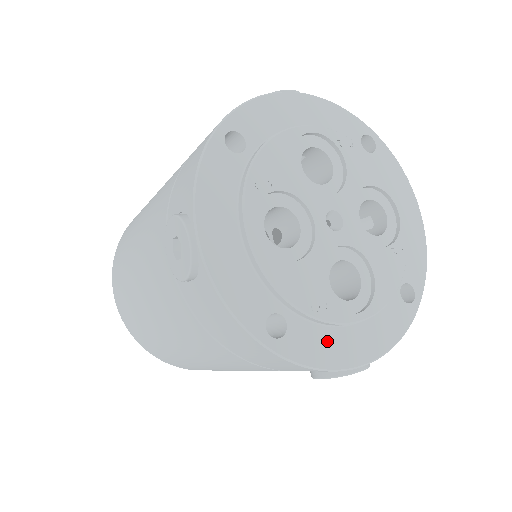
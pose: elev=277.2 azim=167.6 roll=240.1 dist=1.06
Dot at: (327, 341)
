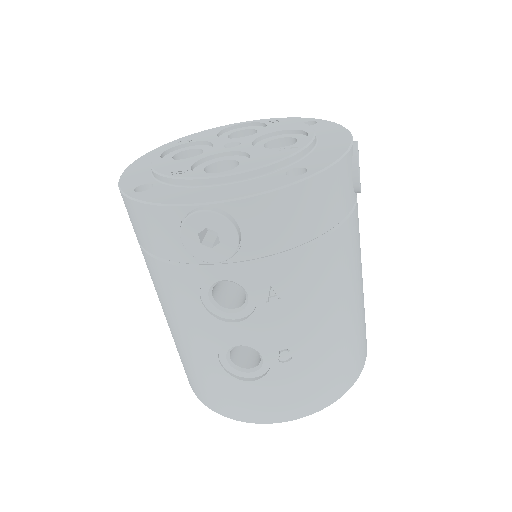
Dot at: (179, 193)
